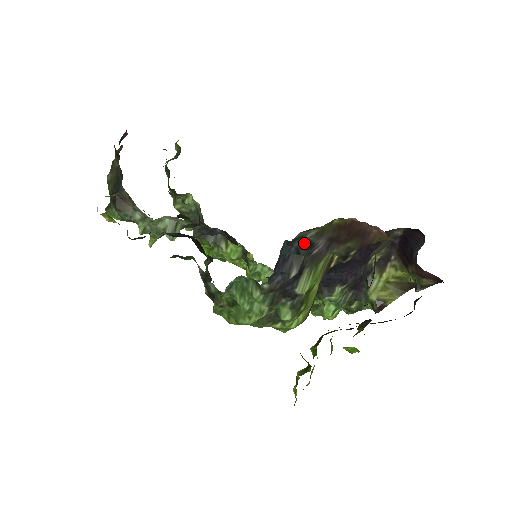
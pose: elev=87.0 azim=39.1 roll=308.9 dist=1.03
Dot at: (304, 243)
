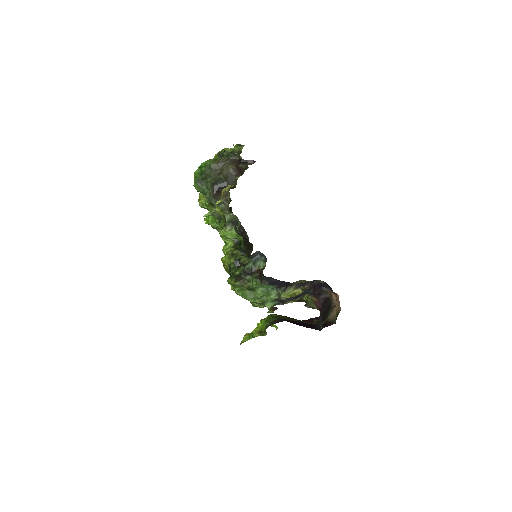
Dot at: (313, 292)
